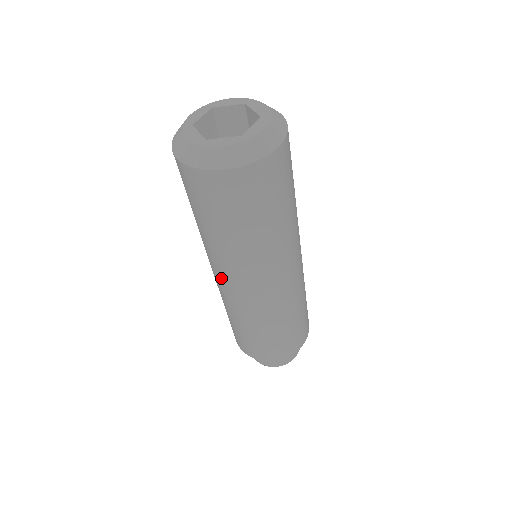
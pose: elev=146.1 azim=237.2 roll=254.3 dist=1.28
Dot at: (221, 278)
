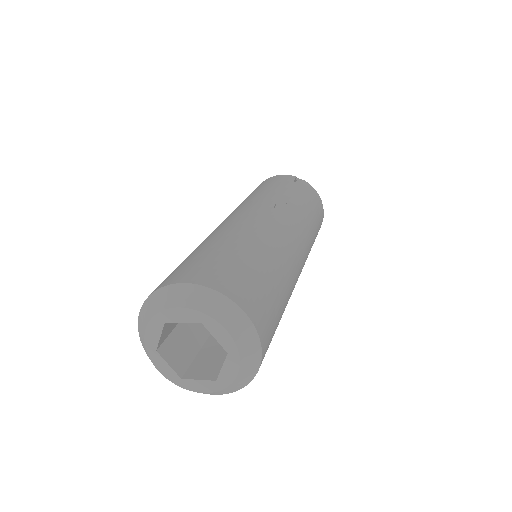
Dot at: occluded
